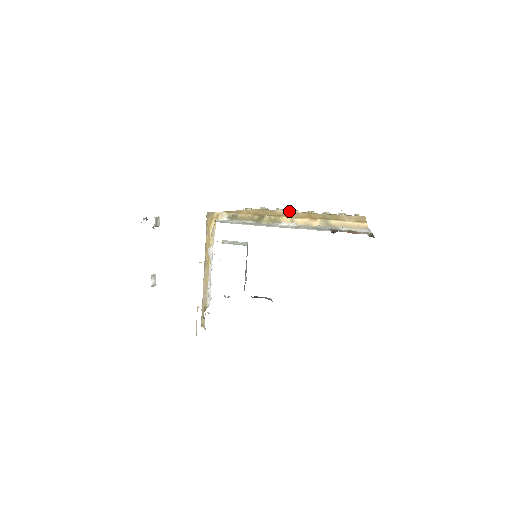
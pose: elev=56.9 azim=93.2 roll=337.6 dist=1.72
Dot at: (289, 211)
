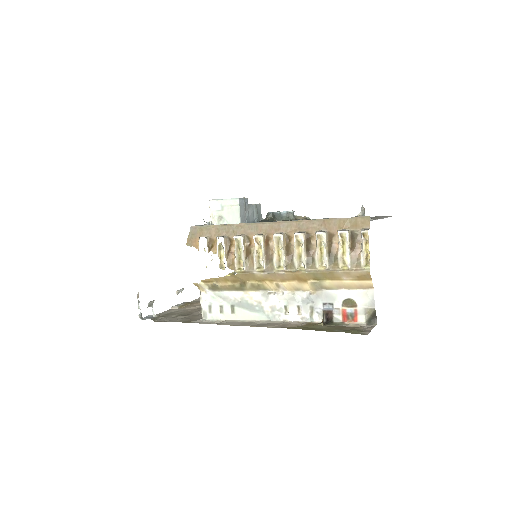
Dot at: (270, 273)
